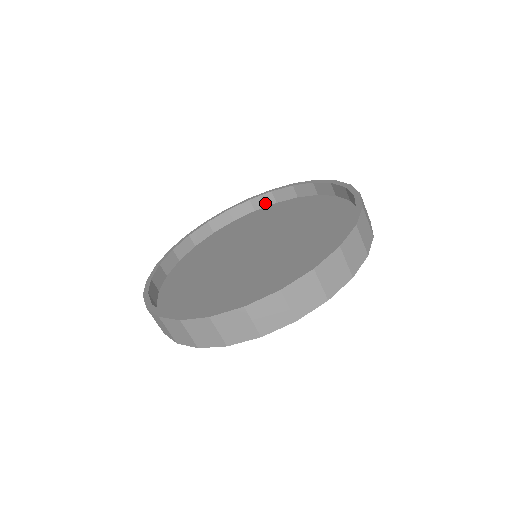
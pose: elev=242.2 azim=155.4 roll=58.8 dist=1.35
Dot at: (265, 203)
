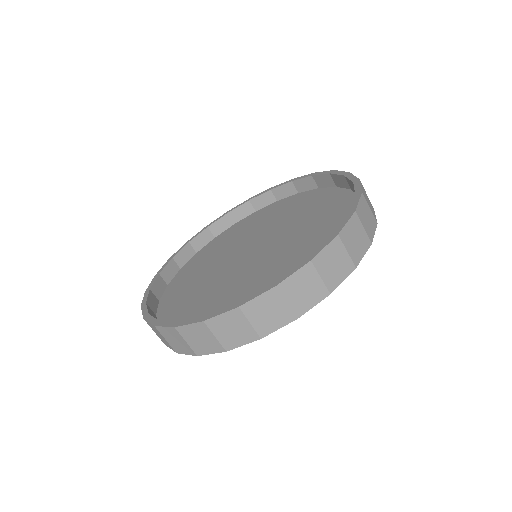
Dot at: (204, 241)
